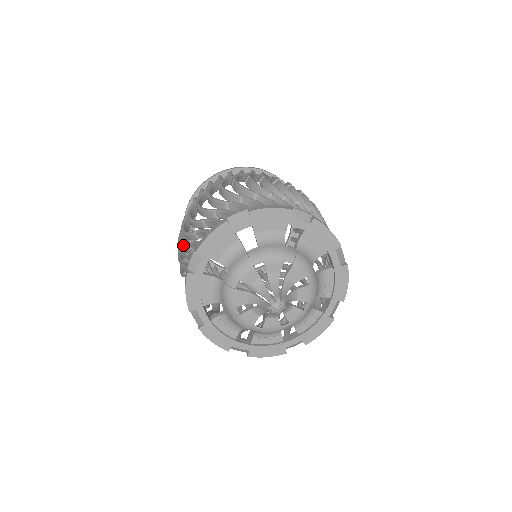
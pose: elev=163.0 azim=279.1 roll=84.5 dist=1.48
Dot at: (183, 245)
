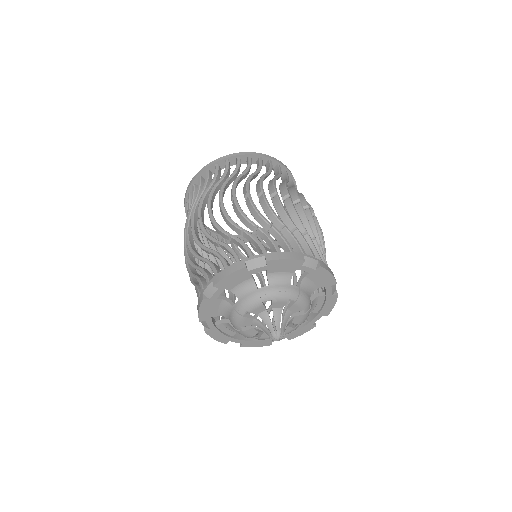
Dot at: (194, 252)
